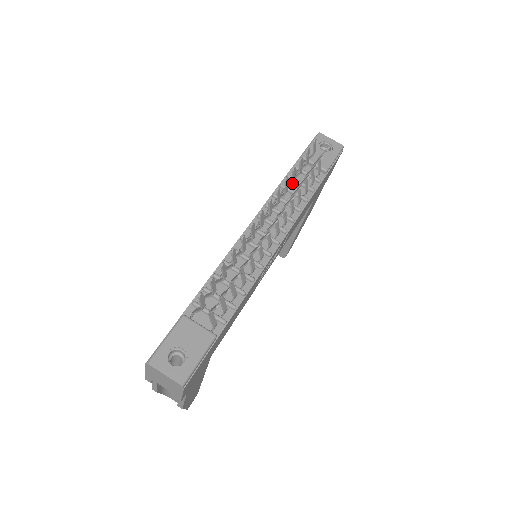
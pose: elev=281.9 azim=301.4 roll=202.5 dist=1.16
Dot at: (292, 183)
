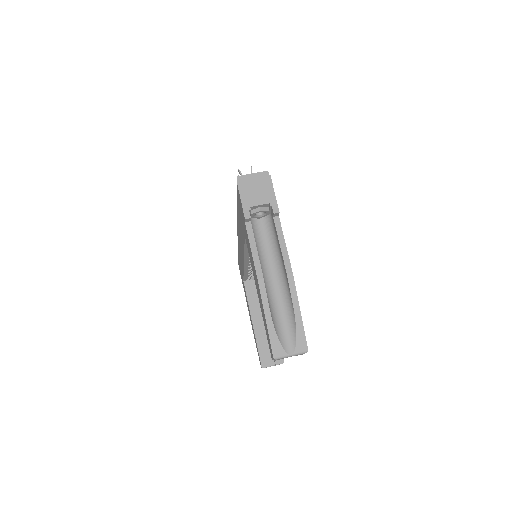
Dot at: occluded
